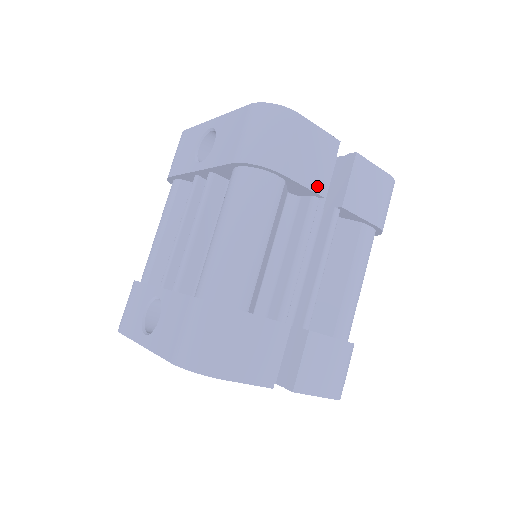
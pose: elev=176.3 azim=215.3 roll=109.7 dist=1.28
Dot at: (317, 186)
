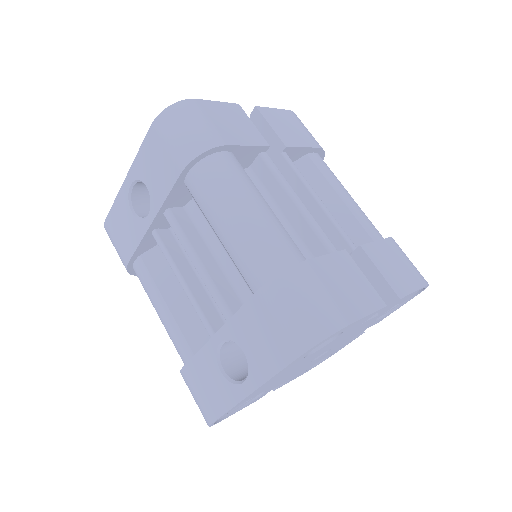
Dot at: (257, 141)
